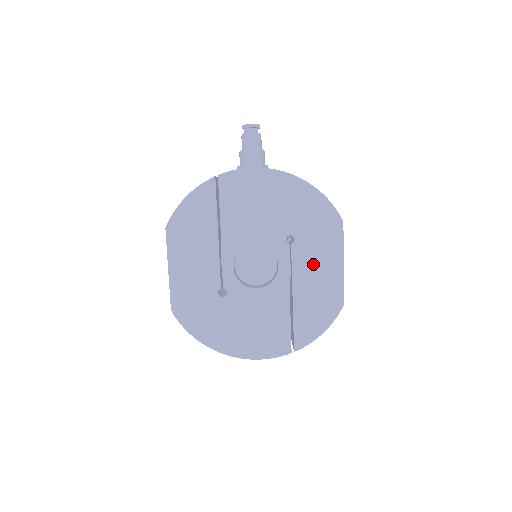
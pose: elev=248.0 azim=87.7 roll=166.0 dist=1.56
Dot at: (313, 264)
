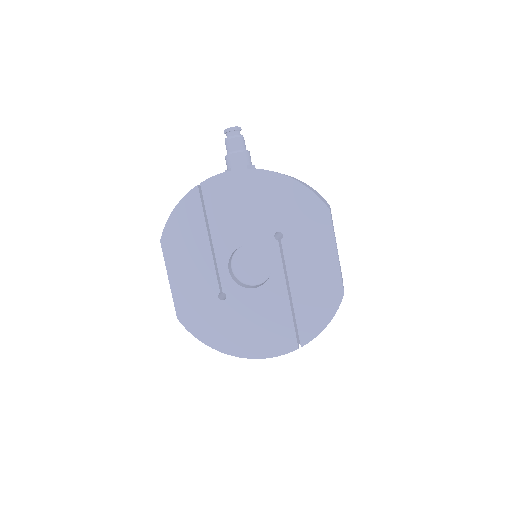
Dot at: (306, 257)
